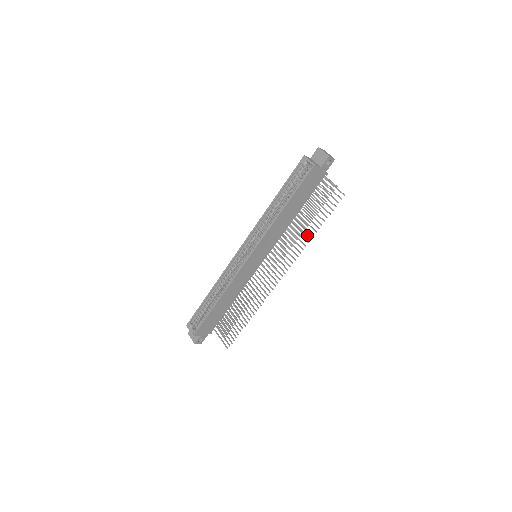
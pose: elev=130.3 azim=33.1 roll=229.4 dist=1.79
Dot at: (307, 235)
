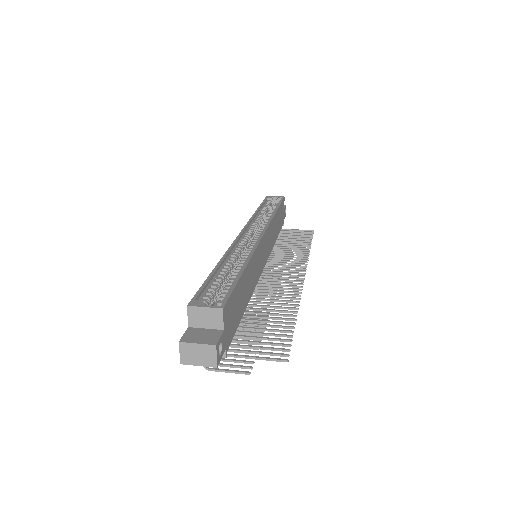
Dot at: (302, 249)
